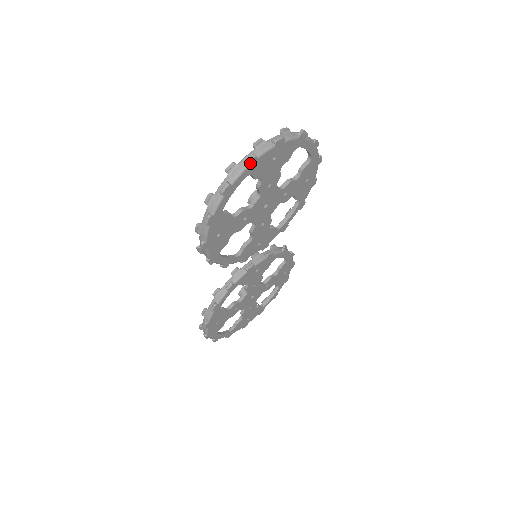
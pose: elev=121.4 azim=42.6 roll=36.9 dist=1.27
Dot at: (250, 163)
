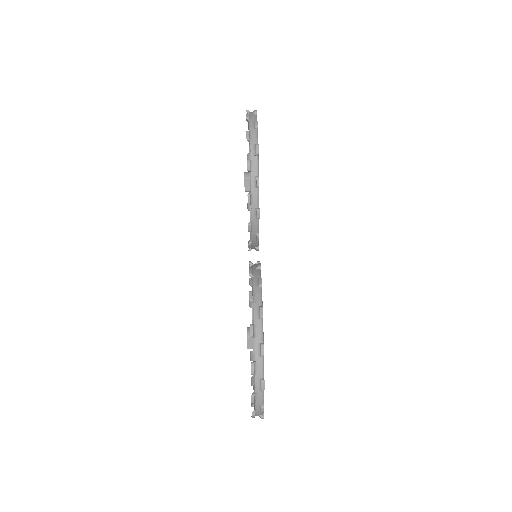
Dot at: occluded
